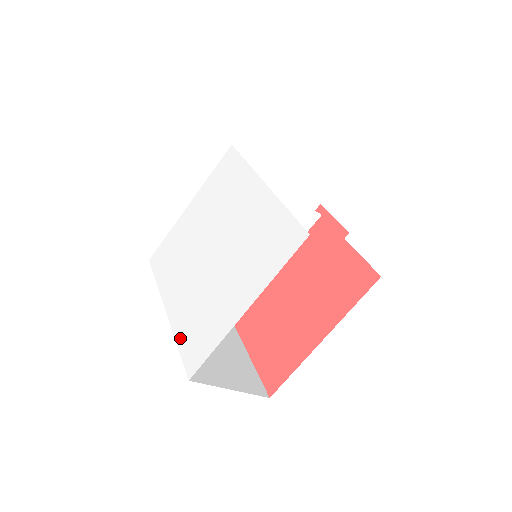
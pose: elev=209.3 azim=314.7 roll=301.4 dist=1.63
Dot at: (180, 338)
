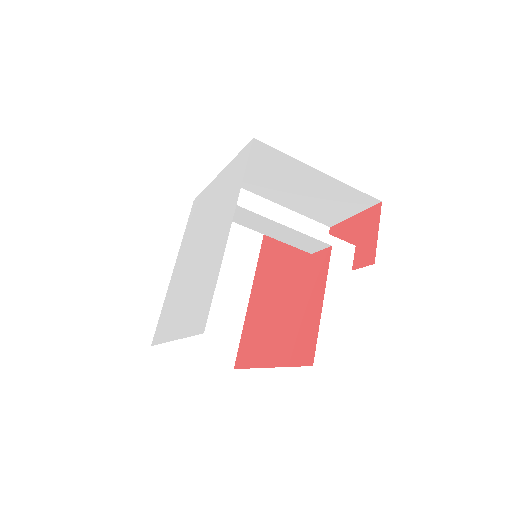
Dot at: (164, 305)
